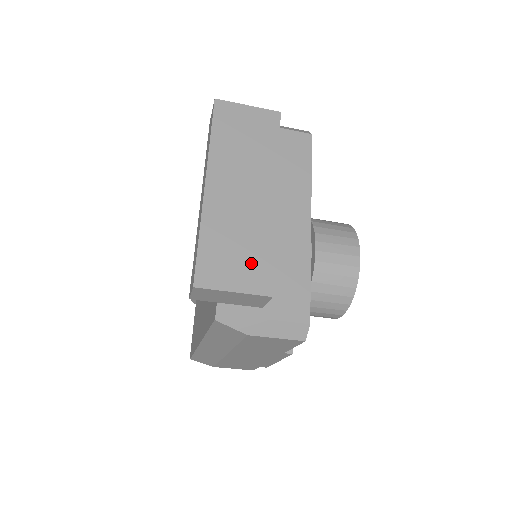
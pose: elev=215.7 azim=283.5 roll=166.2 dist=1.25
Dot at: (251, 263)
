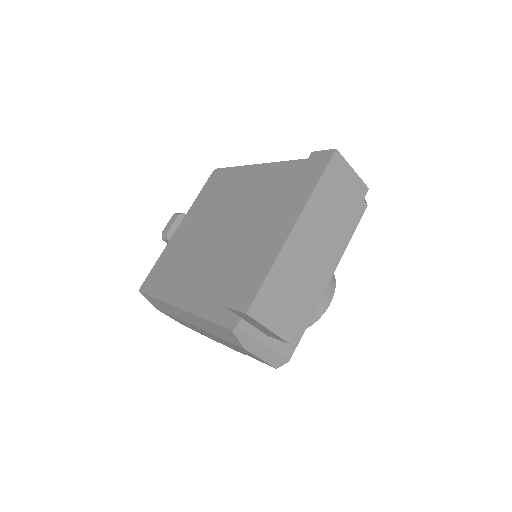
Dot at: (290, 311)
